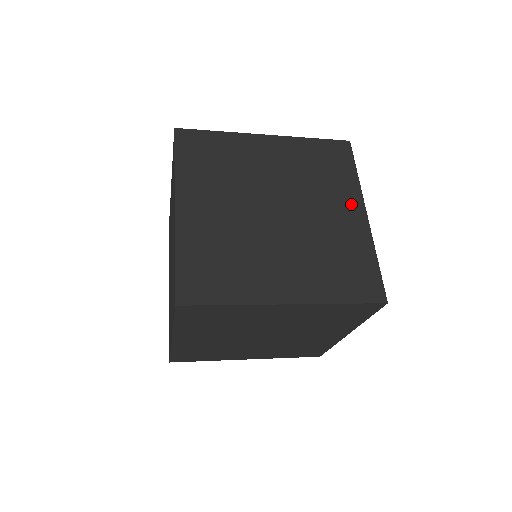
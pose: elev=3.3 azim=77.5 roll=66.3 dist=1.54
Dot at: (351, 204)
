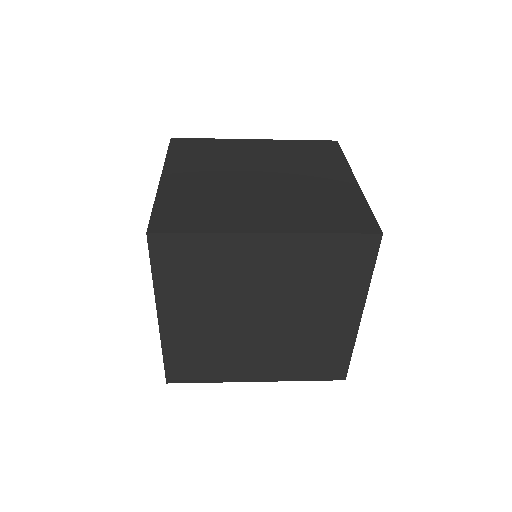
Dot at: (339, 173)
